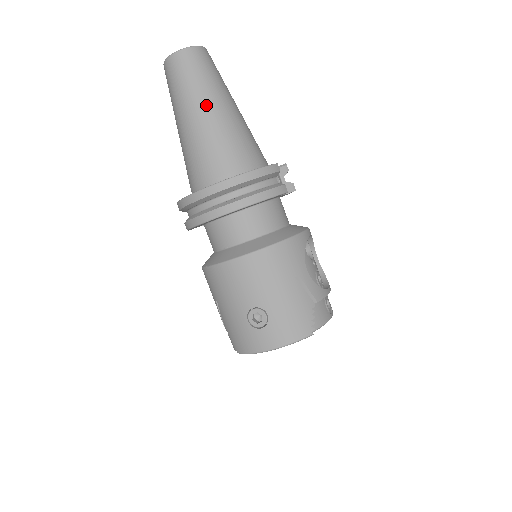
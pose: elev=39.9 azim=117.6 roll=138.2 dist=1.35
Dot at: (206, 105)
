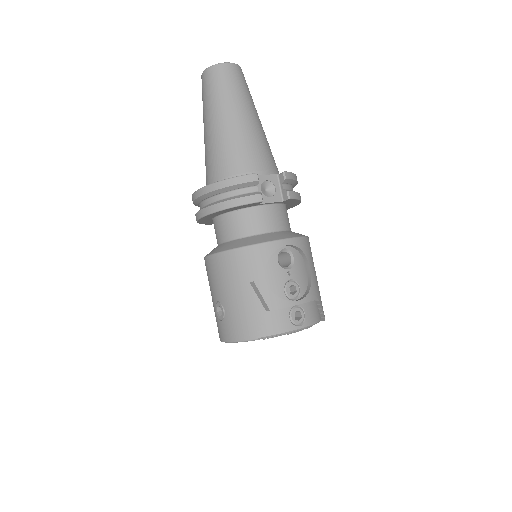
Dot at: (214, 118)
